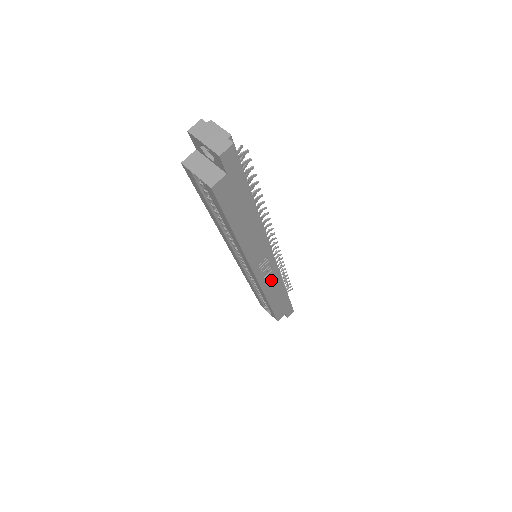
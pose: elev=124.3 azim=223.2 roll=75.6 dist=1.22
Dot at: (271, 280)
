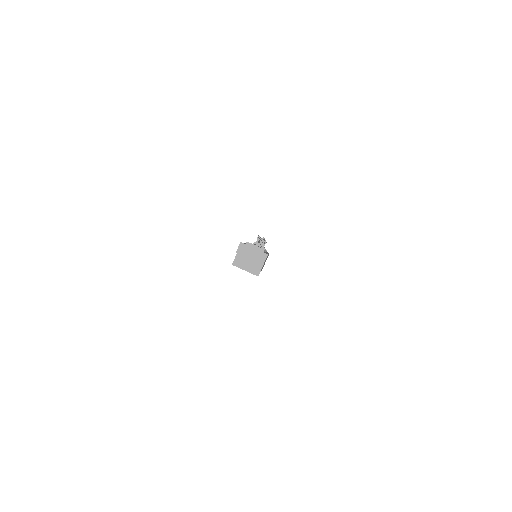
Dot at: occluded
